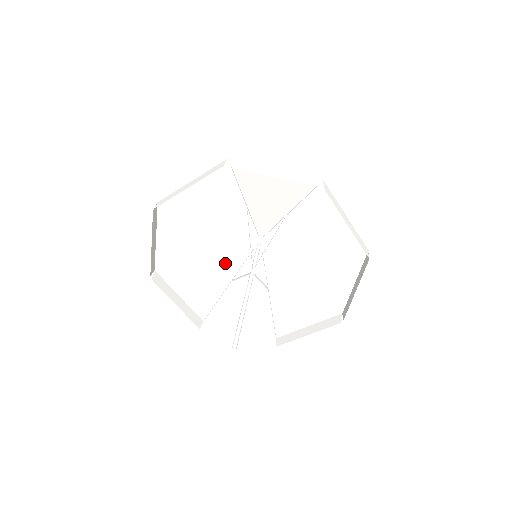
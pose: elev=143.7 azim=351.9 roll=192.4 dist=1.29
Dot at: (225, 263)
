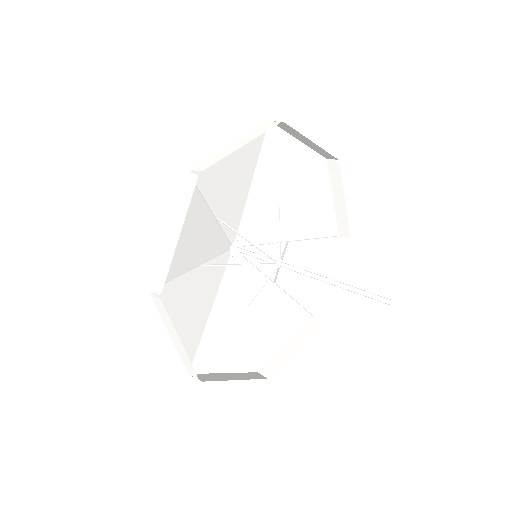
Dot at: (229, 298)
